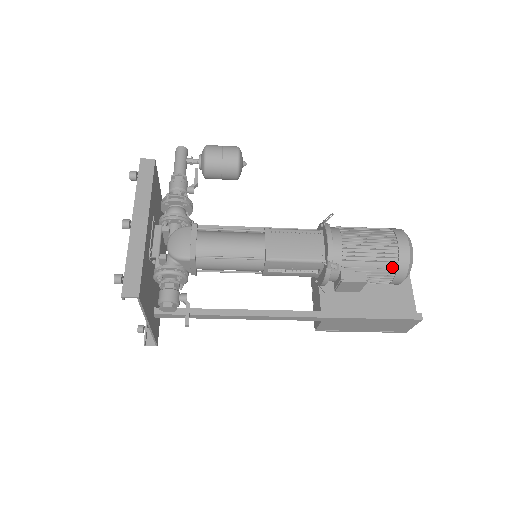
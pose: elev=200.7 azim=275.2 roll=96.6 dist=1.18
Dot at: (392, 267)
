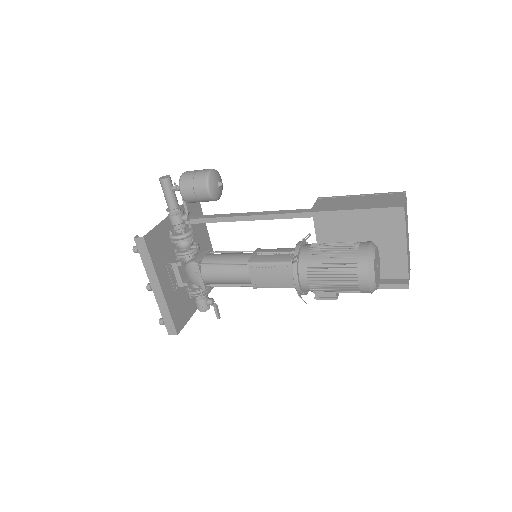
Dot at: (357, 292)
